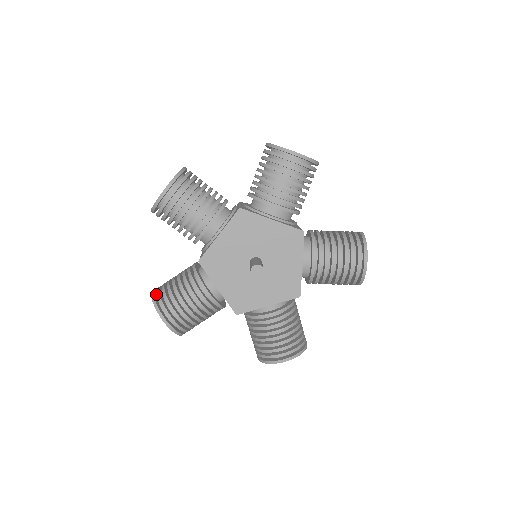
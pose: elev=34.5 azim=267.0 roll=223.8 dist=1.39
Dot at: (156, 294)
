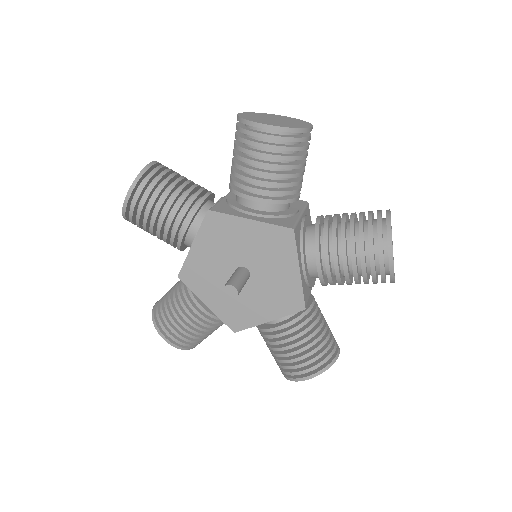
Dot at: occluded
